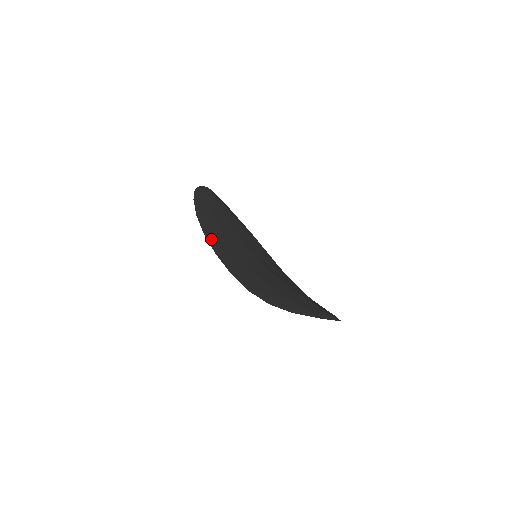
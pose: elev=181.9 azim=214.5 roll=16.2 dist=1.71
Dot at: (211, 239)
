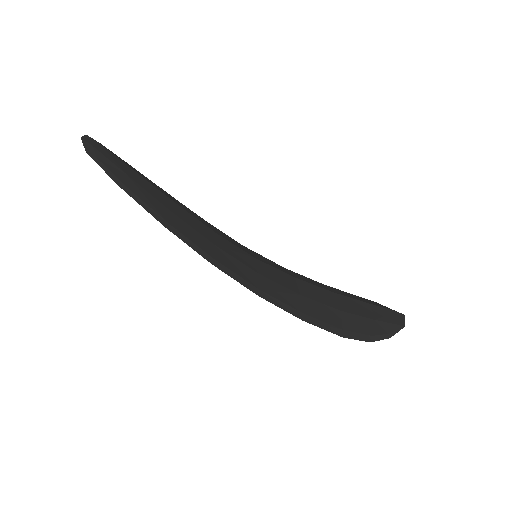
Dot at: (226, 268)
